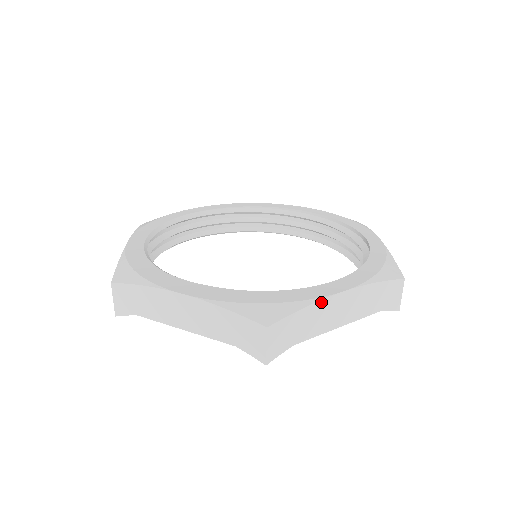
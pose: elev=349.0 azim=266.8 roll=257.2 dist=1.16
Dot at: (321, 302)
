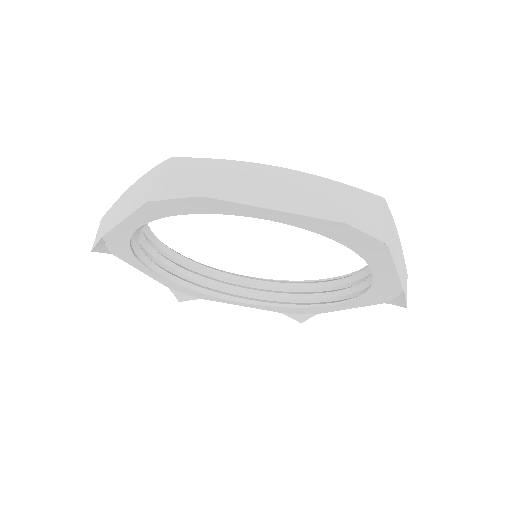
Dot at: (247, 165)
